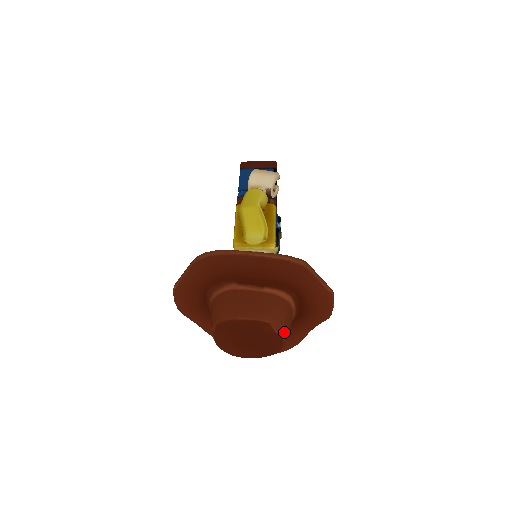
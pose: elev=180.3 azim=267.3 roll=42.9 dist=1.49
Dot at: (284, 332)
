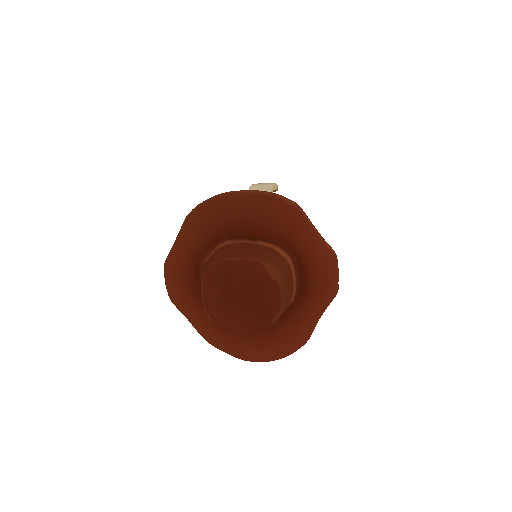
Dot at: (281, 281)
